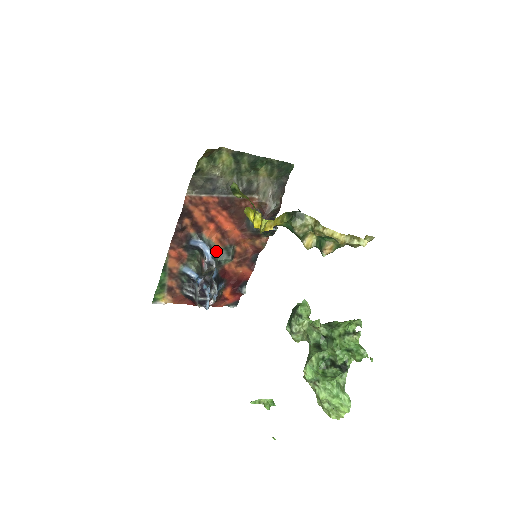
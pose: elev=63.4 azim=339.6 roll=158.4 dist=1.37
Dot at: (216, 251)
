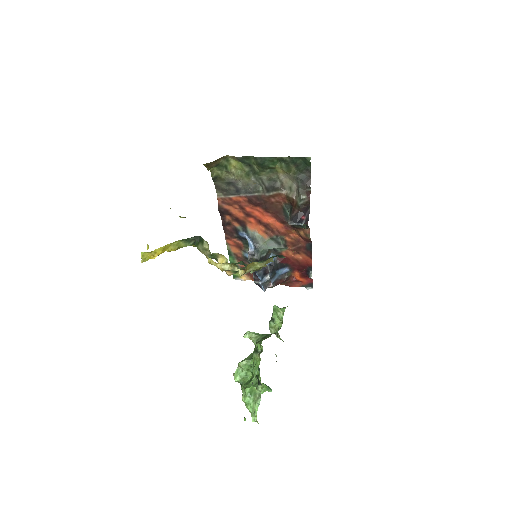
Dot at: (261, 242)
